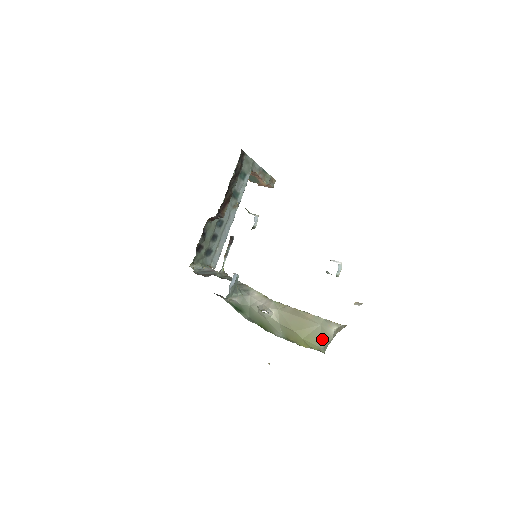
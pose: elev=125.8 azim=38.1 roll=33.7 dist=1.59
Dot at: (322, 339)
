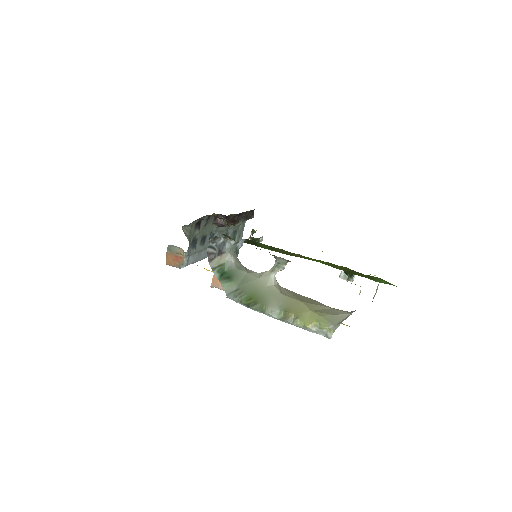
Dot at: (335, 316)
